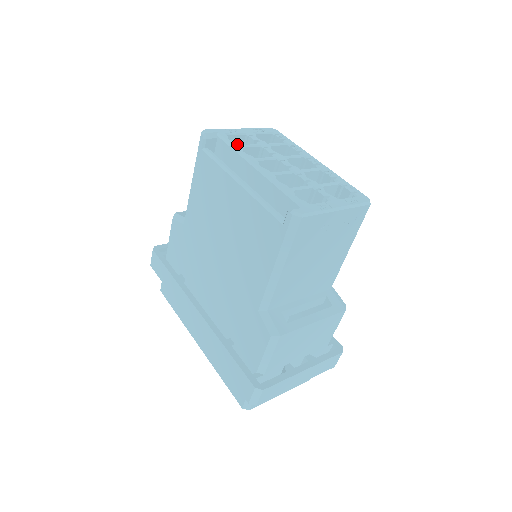
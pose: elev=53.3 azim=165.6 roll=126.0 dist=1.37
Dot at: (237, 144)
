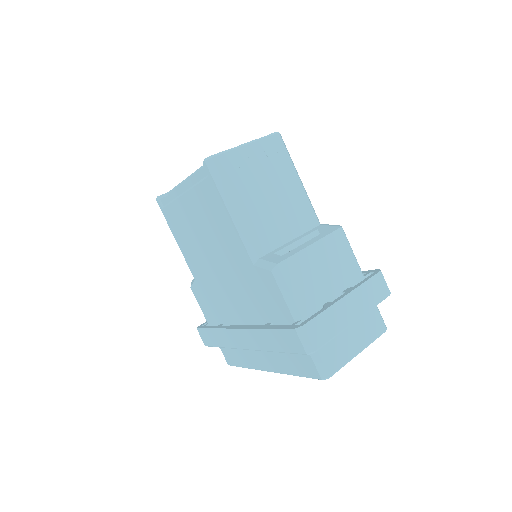
Dot at: occluded
